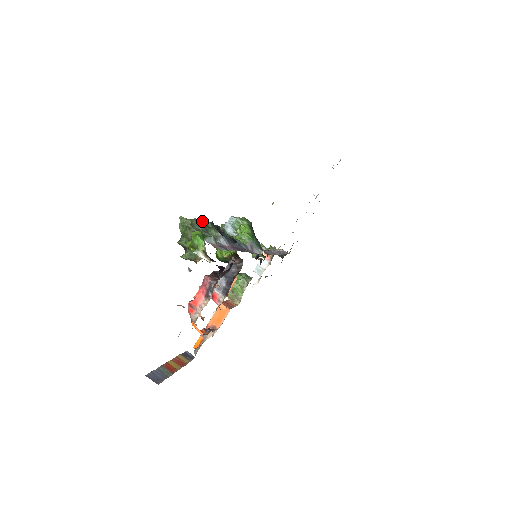
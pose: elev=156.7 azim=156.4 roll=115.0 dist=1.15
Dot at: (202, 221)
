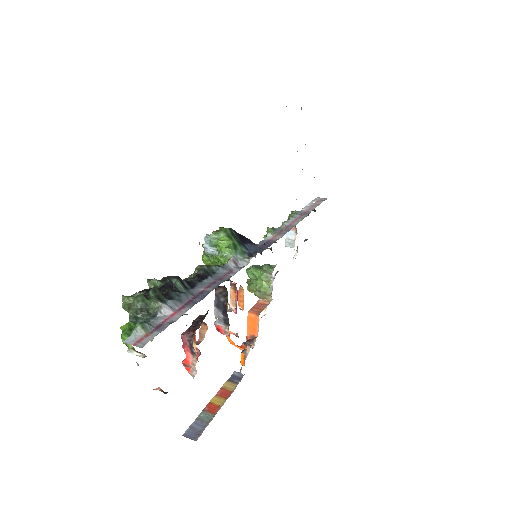
Dot at: (155, 280)
